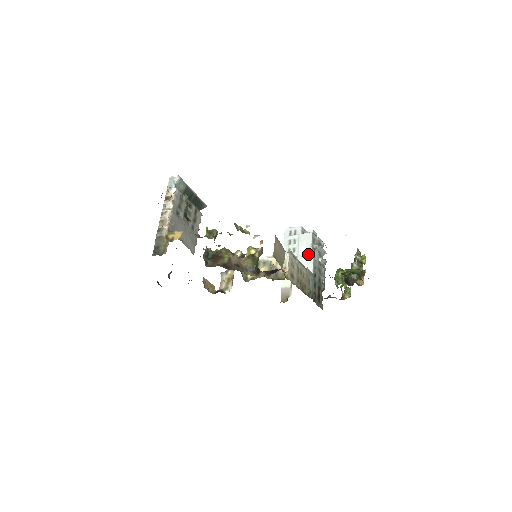
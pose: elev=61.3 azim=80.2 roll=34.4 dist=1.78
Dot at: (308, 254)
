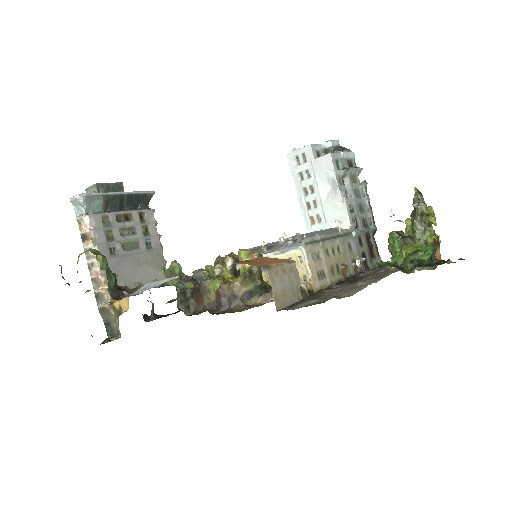
Dot at: (335, 194)
